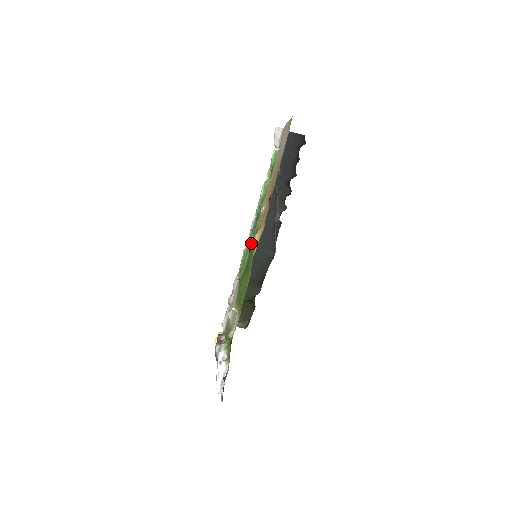
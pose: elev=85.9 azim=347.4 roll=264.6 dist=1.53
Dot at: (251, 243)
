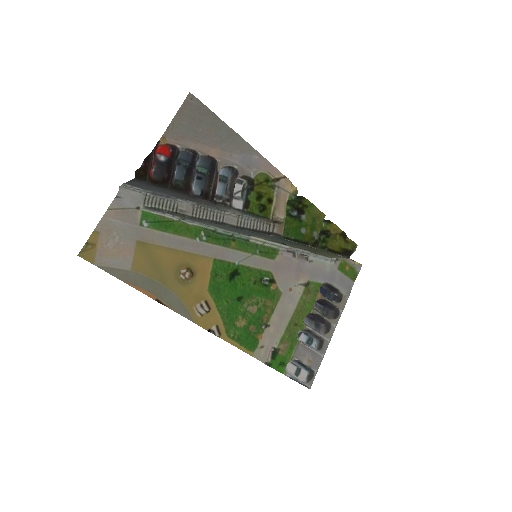
Dot at: (237, 256)
